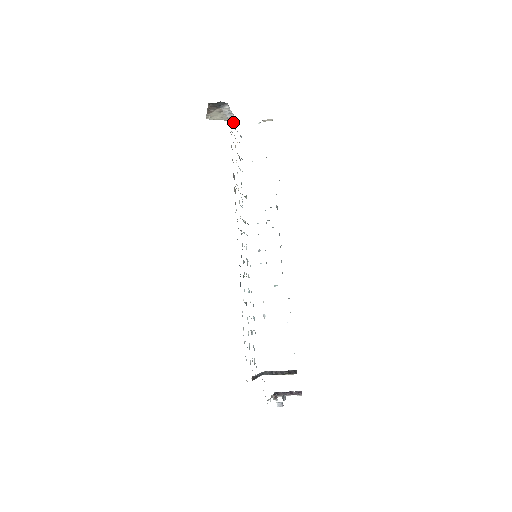
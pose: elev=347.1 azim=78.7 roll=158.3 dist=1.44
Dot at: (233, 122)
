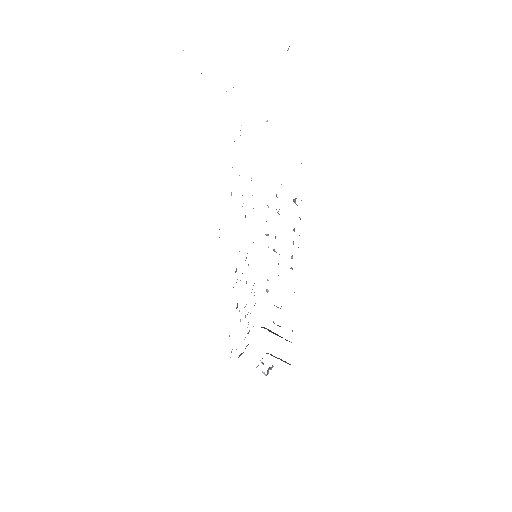
Dot at: occluded
